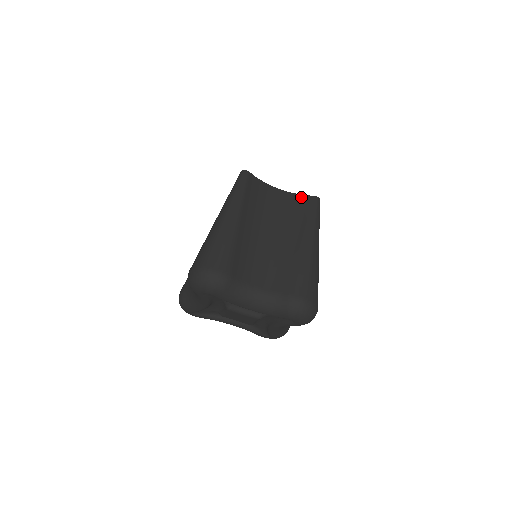
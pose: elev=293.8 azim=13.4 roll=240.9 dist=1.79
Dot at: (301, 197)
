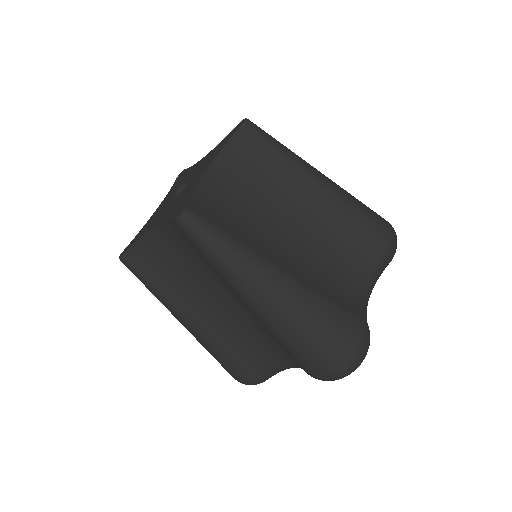
Dot at: (173, 225)
